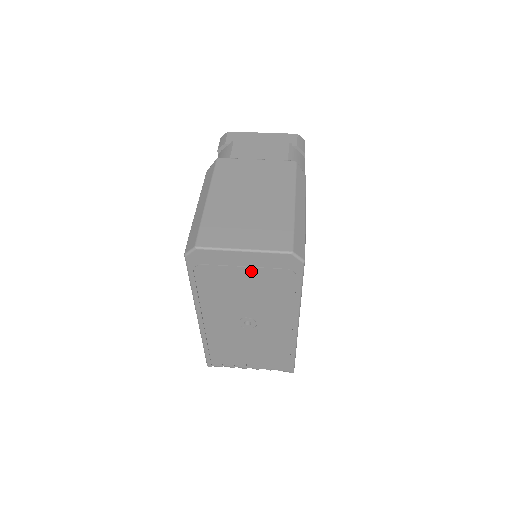
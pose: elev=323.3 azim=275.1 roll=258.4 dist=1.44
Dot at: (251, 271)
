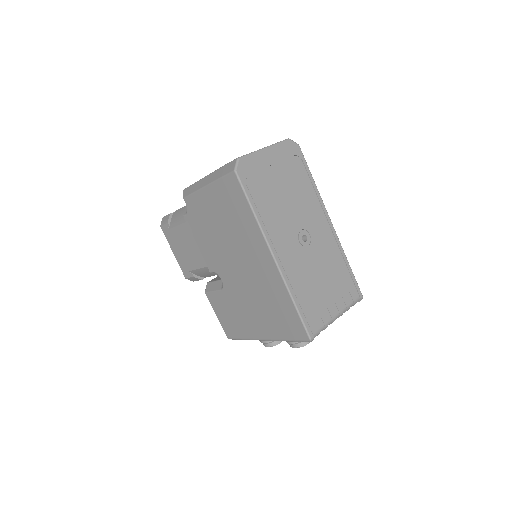
Dot at: (278, 169)
